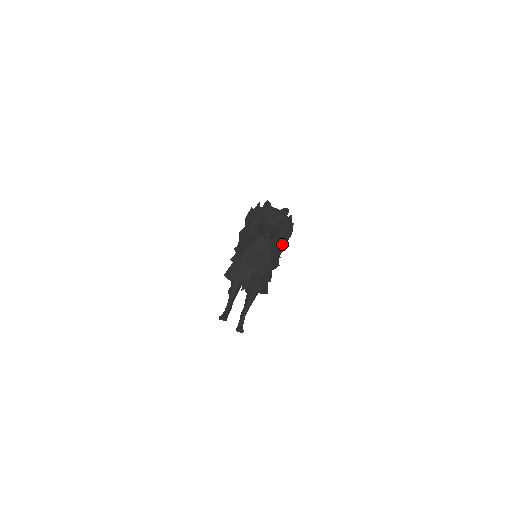
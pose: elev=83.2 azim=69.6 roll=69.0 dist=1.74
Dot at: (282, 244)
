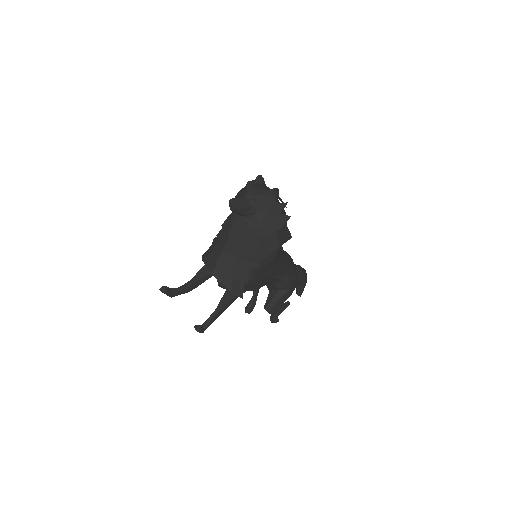
Dot at: (262, 233)
